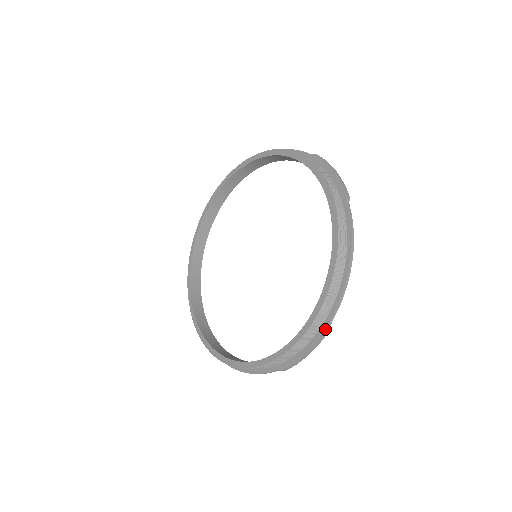
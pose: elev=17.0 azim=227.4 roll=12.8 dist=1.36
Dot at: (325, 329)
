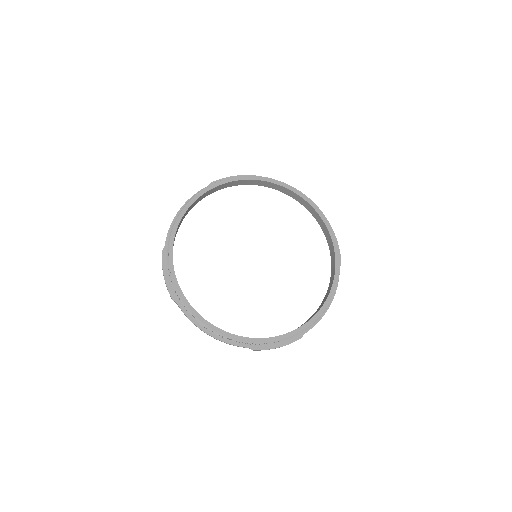
Dot at: (300, 337)
